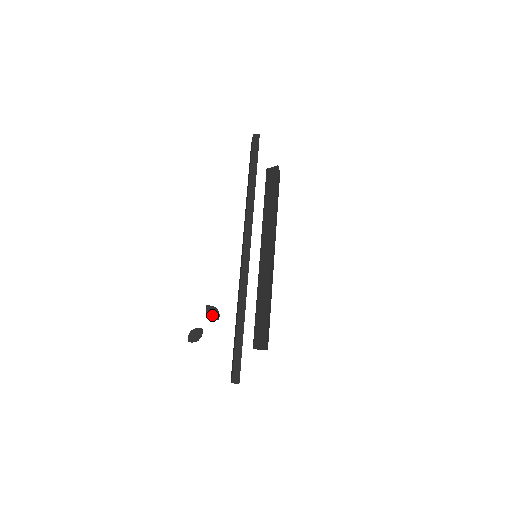
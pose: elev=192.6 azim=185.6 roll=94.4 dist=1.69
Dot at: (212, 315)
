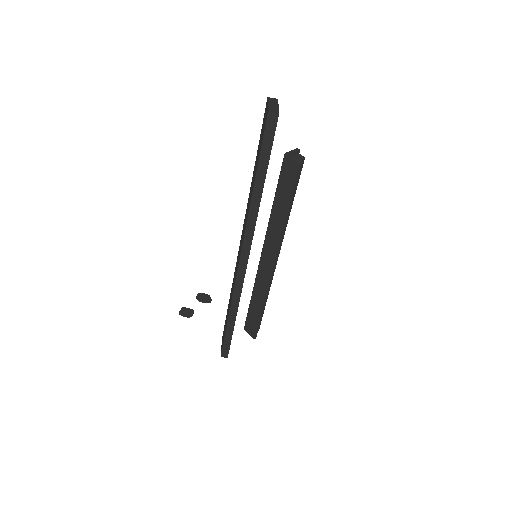
Dot at: (203, 300)
